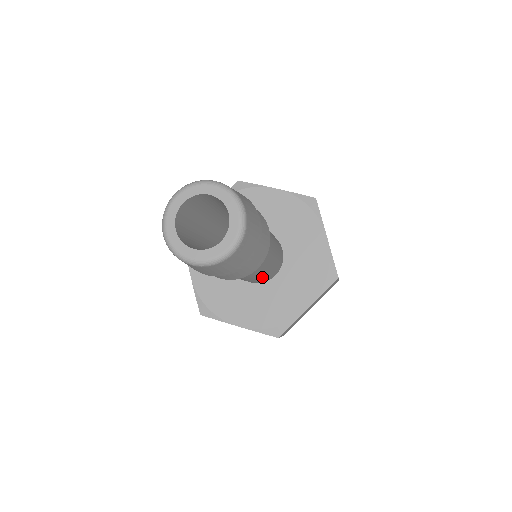
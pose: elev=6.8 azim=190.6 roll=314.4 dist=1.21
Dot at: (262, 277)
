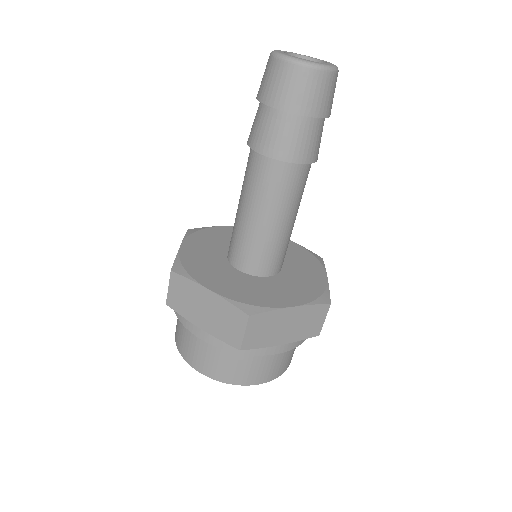
Dot at: (269, 240)
